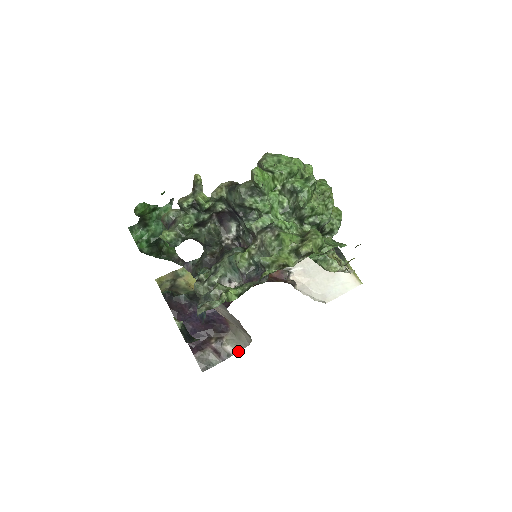
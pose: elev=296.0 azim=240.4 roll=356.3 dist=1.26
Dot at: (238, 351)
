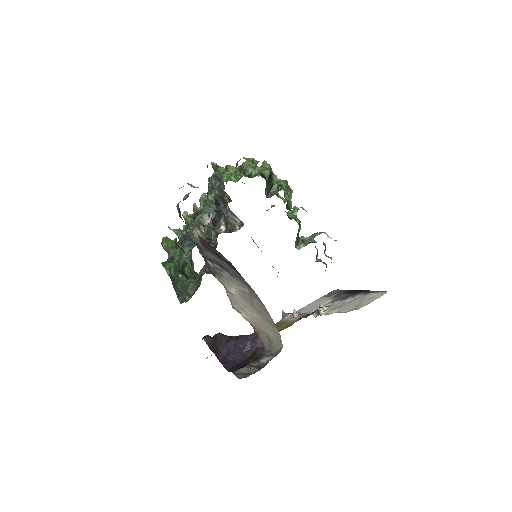
Dot at: occluded
